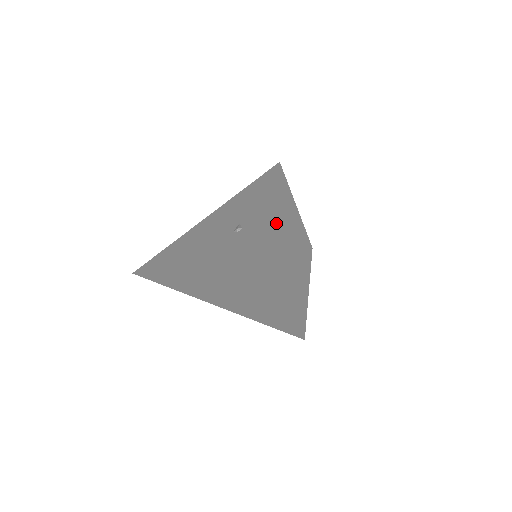
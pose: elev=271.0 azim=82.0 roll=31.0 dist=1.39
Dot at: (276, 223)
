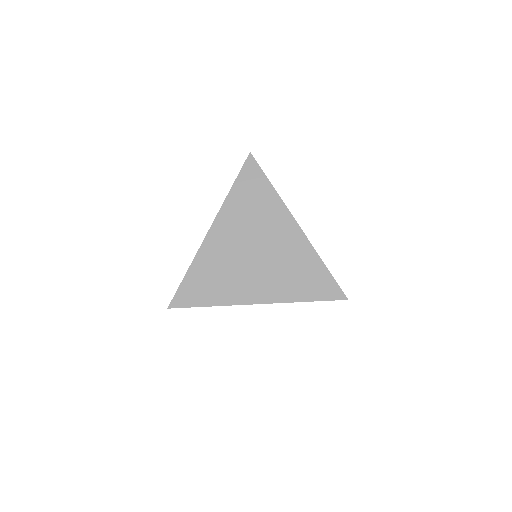
Dot at: occluded
